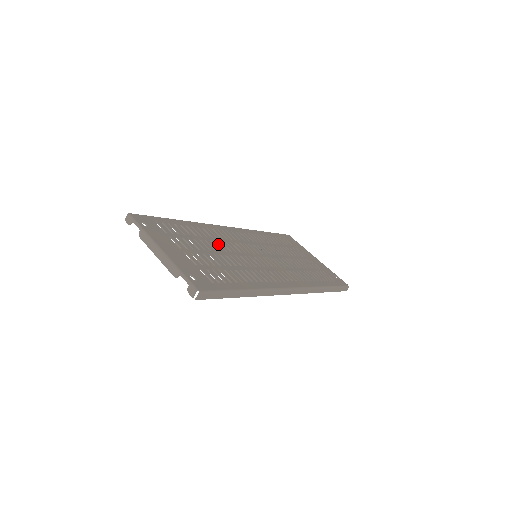
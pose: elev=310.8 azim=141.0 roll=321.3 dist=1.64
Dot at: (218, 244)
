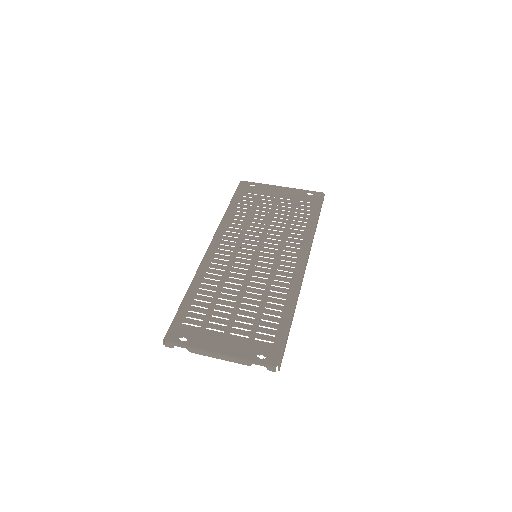
Dot at: (230, 284)
